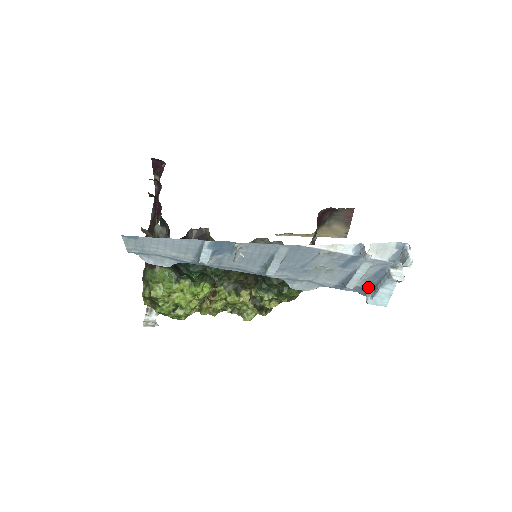
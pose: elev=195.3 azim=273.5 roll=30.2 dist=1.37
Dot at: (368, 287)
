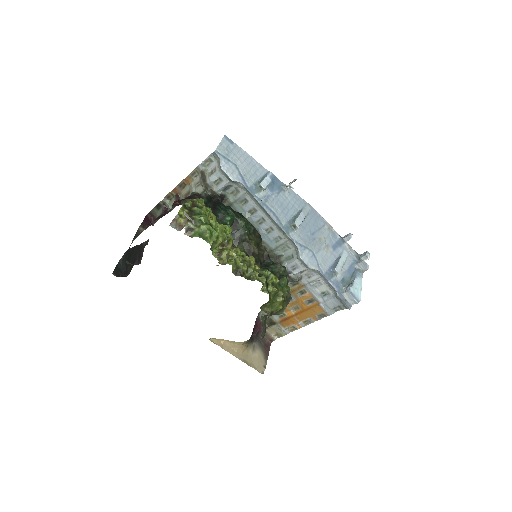
Dot at: (344, 284)
